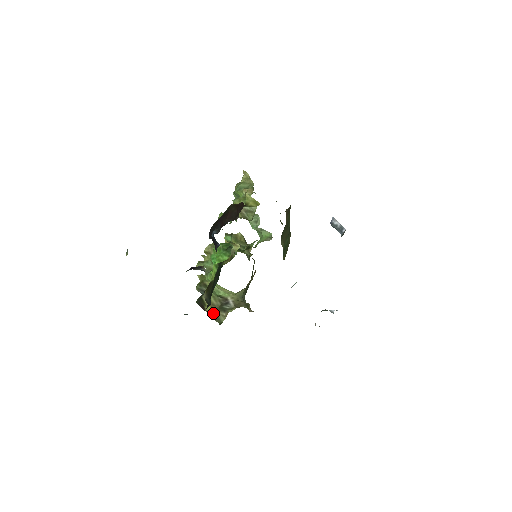
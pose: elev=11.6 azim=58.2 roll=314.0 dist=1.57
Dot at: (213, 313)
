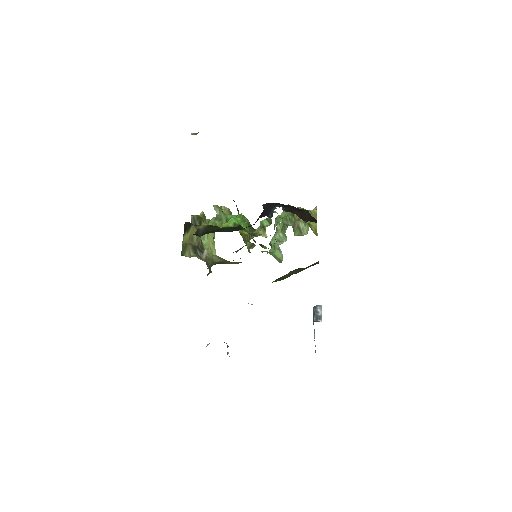
Dot at: (186, 243)
